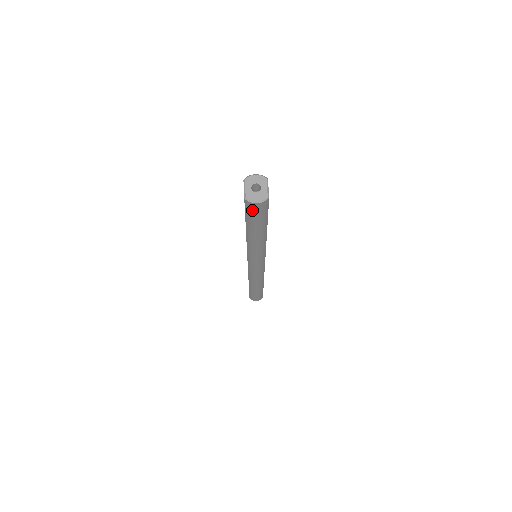
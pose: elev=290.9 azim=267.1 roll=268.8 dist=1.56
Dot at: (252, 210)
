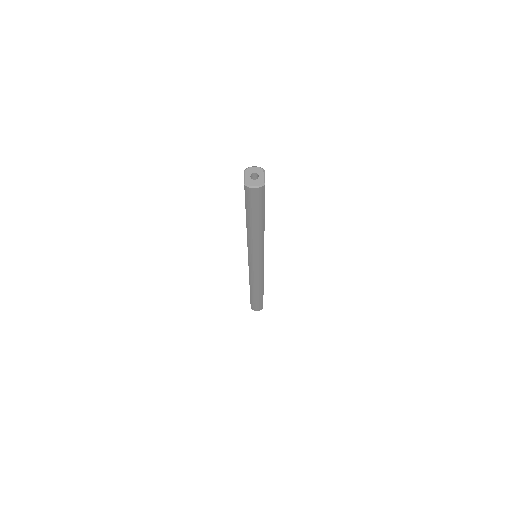
Dot at: (251, 196)
